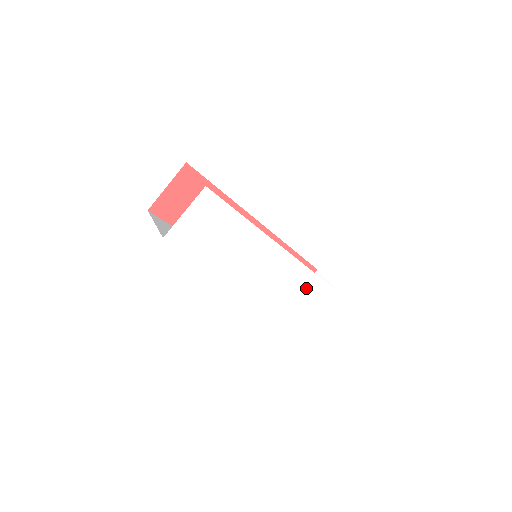
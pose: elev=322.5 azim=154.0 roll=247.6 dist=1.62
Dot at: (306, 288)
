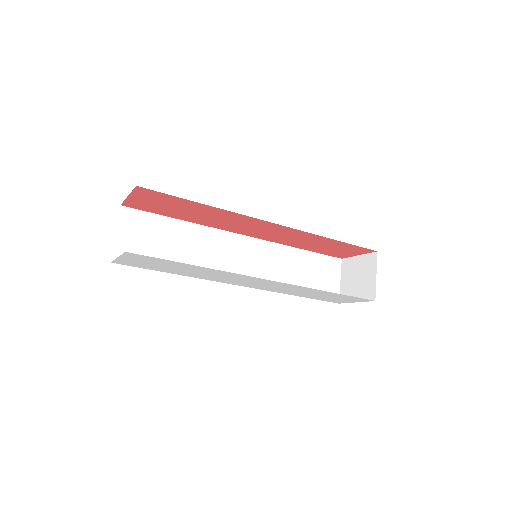
Dot at: (320, 293)
